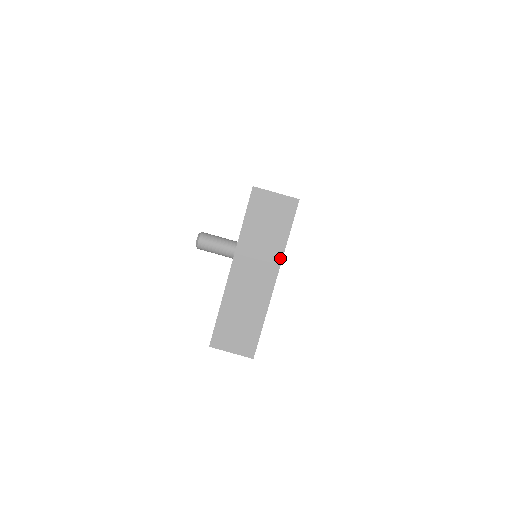
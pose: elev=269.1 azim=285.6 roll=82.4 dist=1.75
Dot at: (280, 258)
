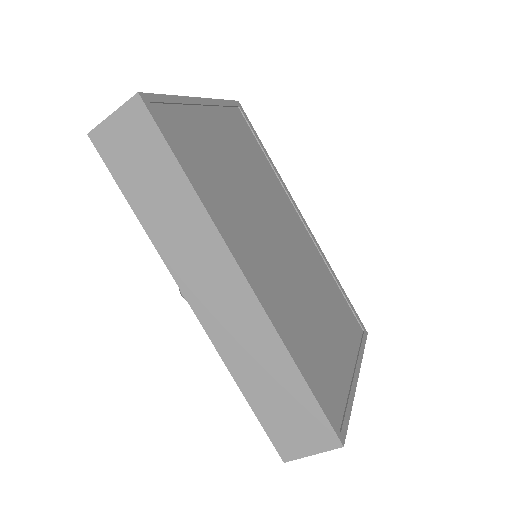
Dot at: (352, 395)
